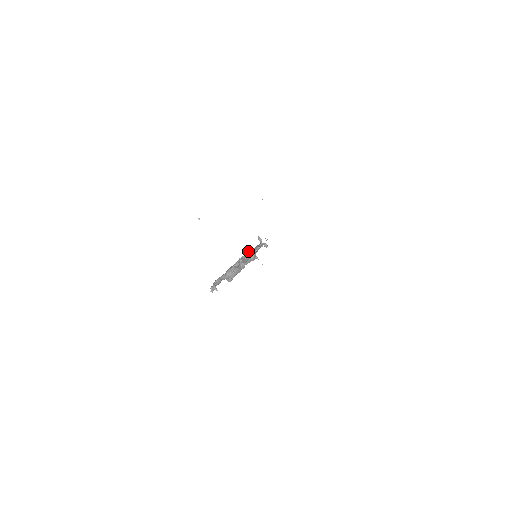
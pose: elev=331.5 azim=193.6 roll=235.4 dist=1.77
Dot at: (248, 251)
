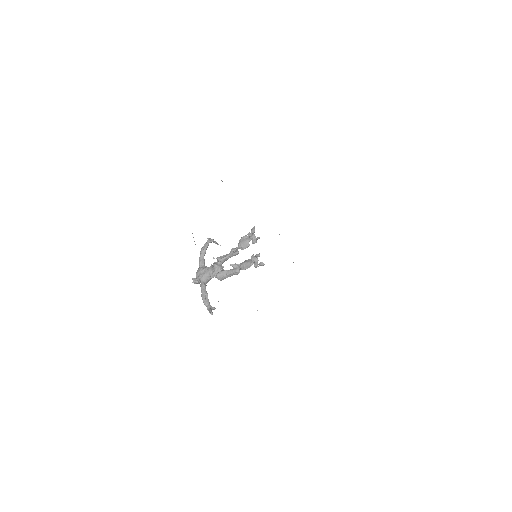
Dot at: (255, 258)
